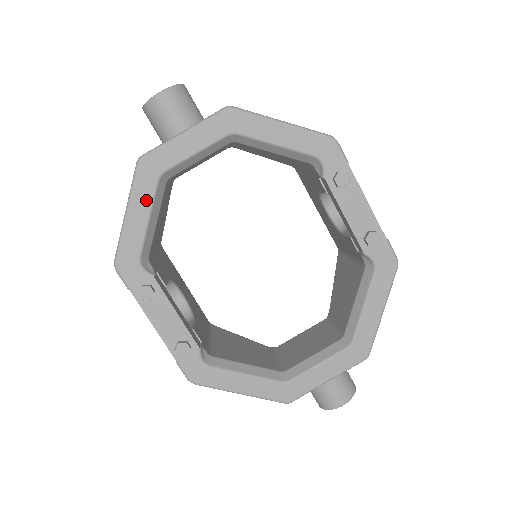
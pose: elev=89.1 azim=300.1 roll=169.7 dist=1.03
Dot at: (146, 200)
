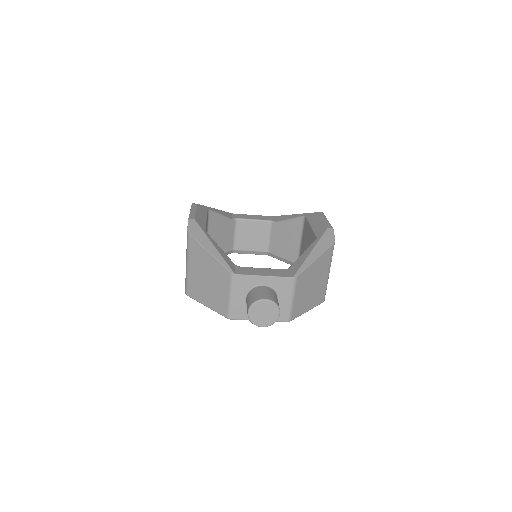
Dot at: occluded
